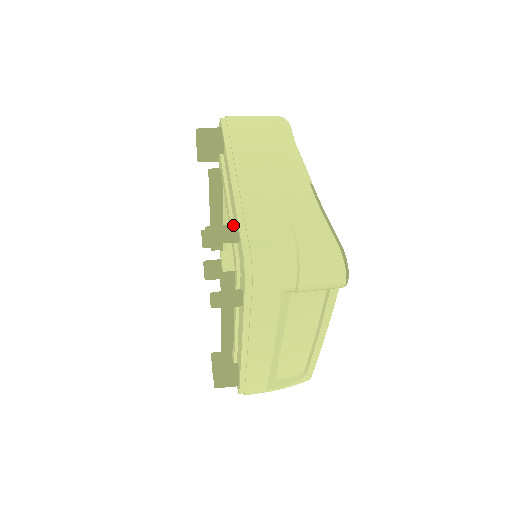
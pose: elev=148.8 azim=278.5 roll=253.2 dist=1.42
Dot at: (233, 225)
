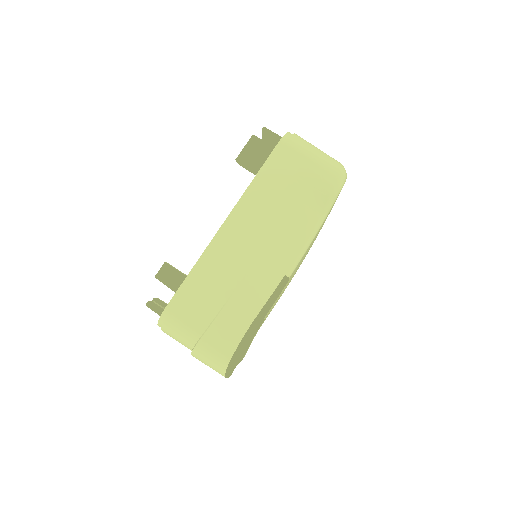
Dot at: (184, 276)
